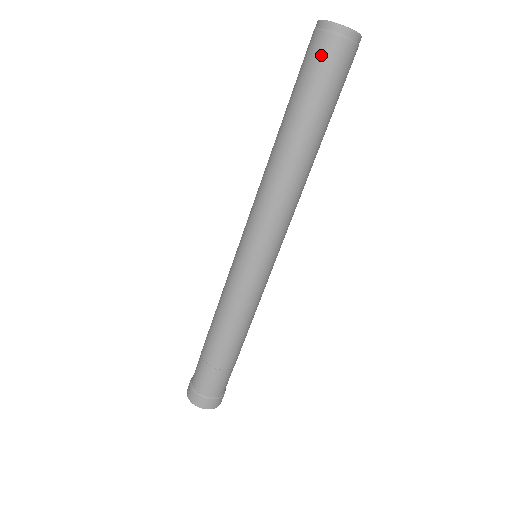
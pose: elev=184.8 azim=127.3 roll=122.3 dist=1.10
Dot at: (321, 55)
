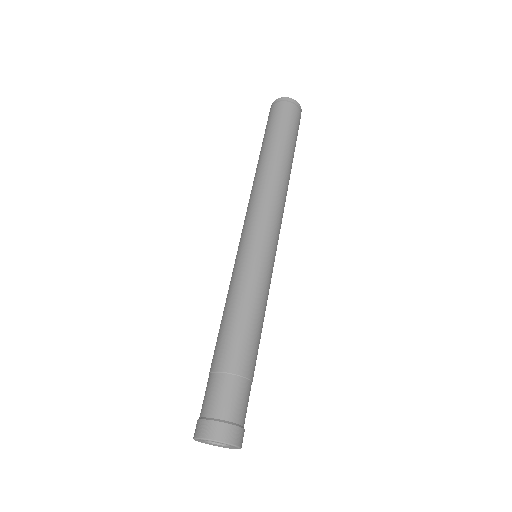
Dot at: (277, 112)
